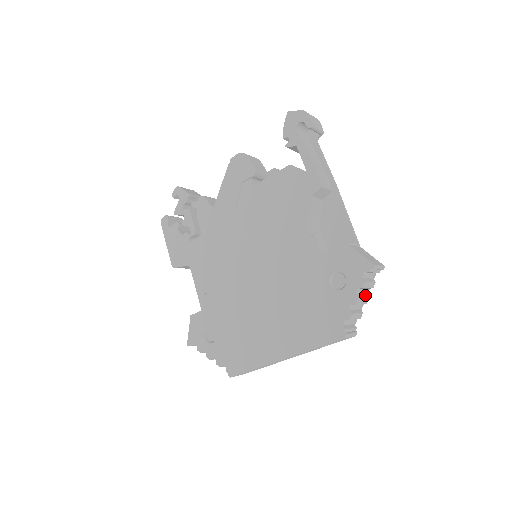
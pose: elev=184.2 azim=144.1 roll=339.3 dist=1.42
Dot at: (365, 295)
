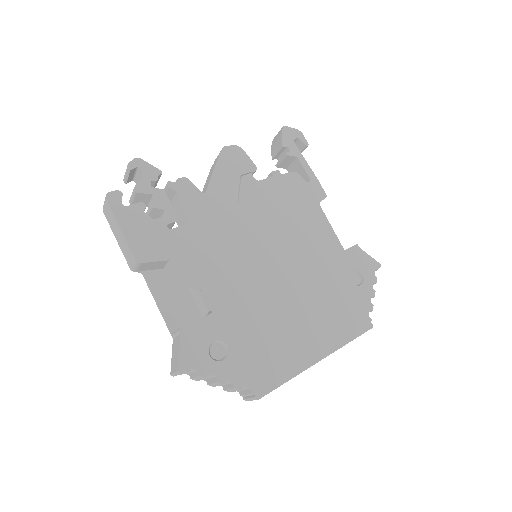
Dot at: occluded
